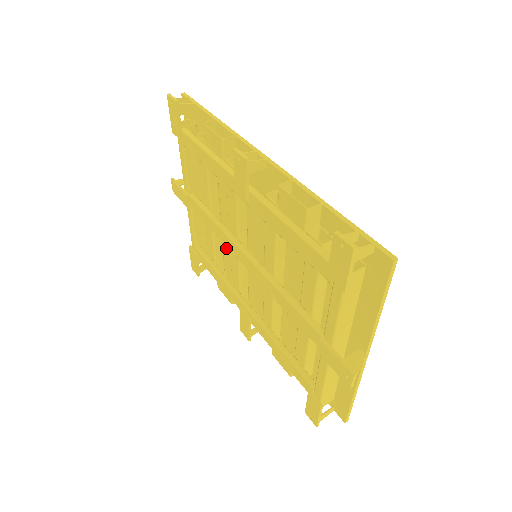
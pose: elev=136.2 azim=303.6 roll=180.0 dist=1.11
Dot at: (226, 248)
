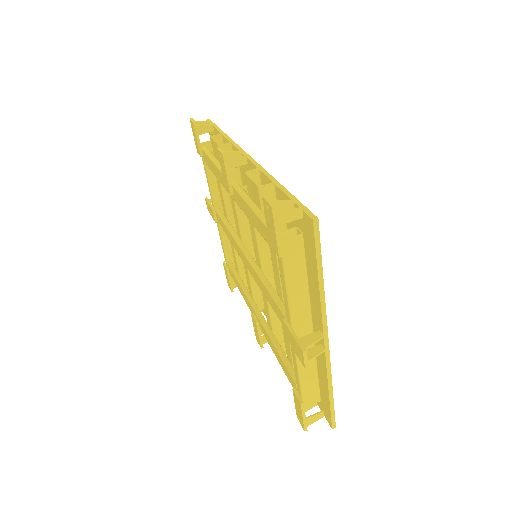
Dot at: occluded
